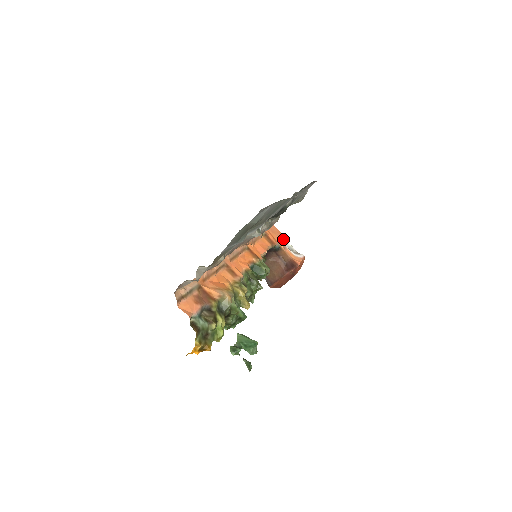
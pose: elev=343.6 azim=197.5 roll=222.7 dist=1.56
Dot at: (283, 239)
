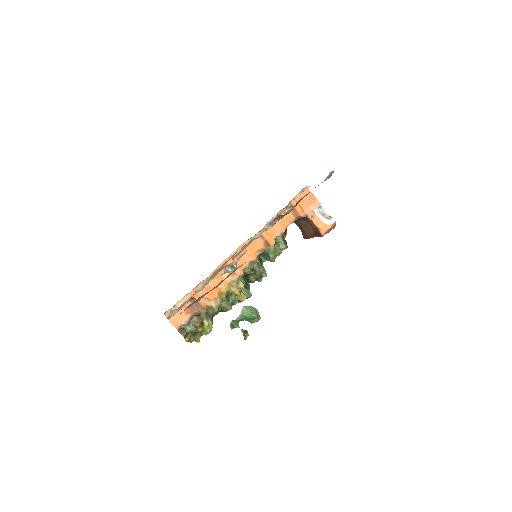
Dot at: (314, 205)
